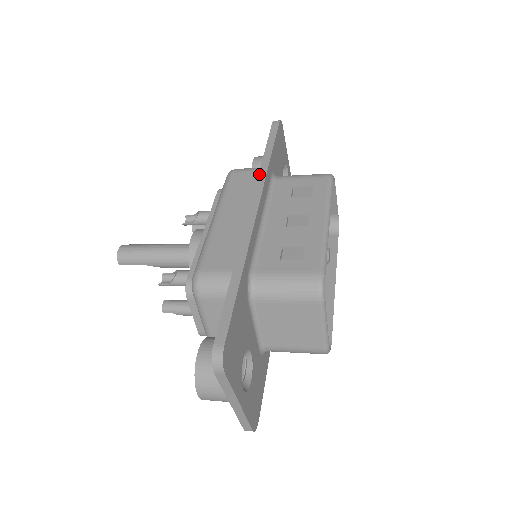
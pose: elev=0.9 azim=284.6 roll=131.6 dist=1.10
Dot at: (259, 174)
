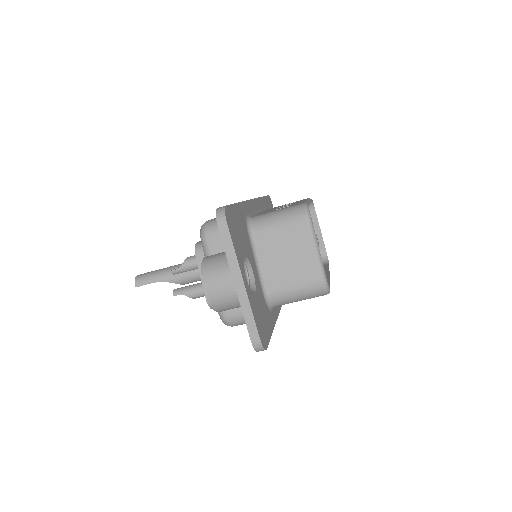
Dot at: occluded
